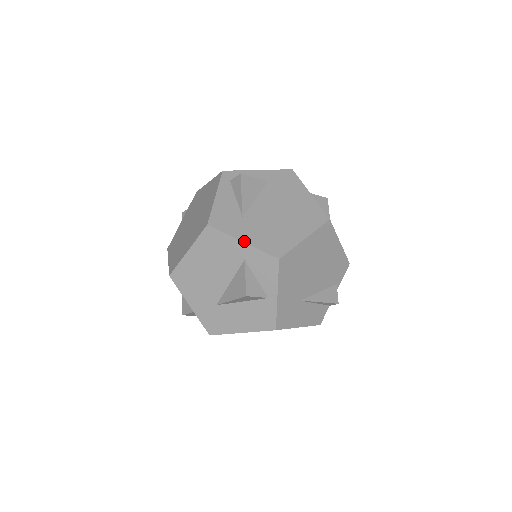
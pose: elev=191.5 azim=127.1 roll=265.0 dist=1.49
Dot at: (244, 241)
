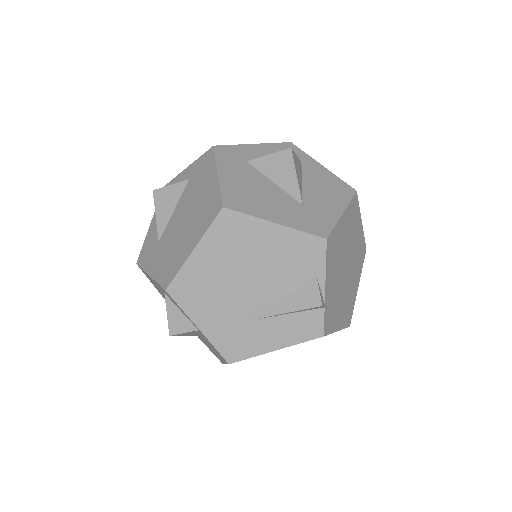
Dot at: (150, 275)
